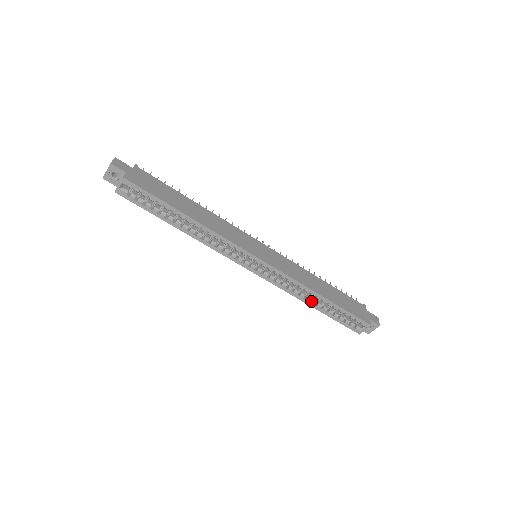
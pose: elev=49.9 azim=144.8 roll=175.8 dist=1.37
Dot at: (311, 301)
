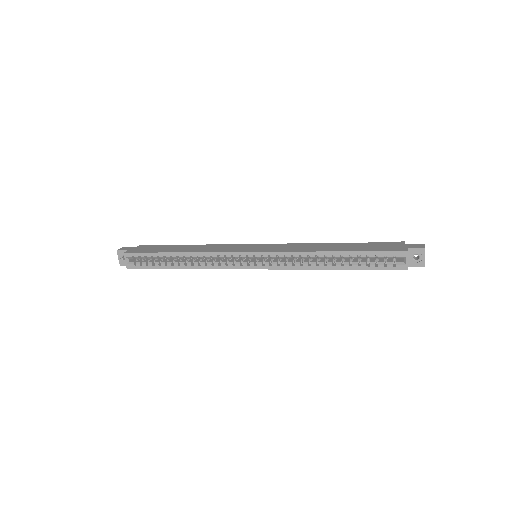
Dot at: (327, 264)
